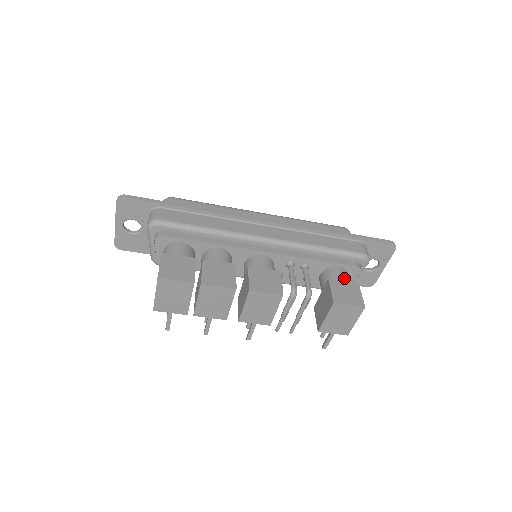
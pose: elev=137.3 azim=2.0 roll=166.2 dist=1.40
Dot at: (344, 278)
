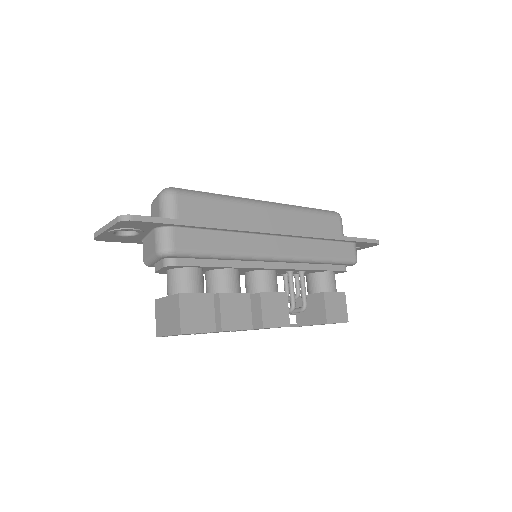
Dot at: (334, 286)
